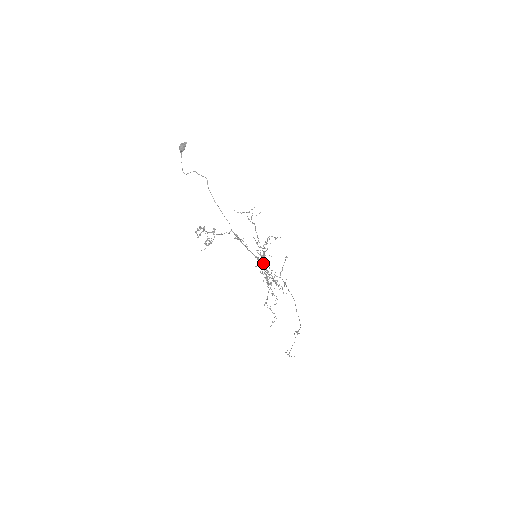
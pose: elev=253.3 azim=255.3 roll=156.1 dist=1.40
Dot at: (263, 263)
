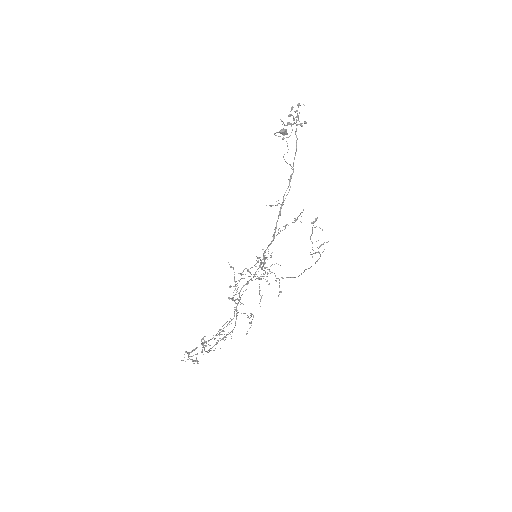
Dot at: (245, 284)
